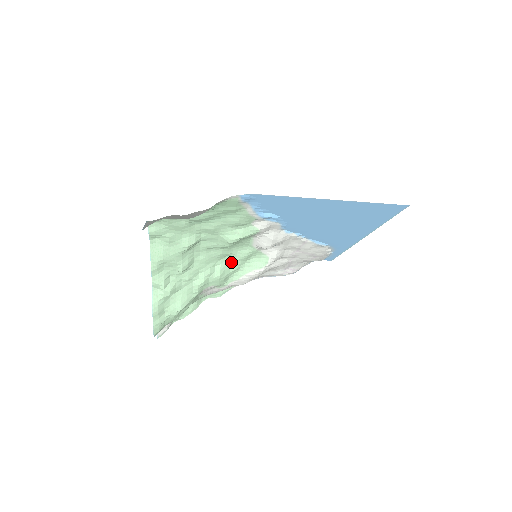
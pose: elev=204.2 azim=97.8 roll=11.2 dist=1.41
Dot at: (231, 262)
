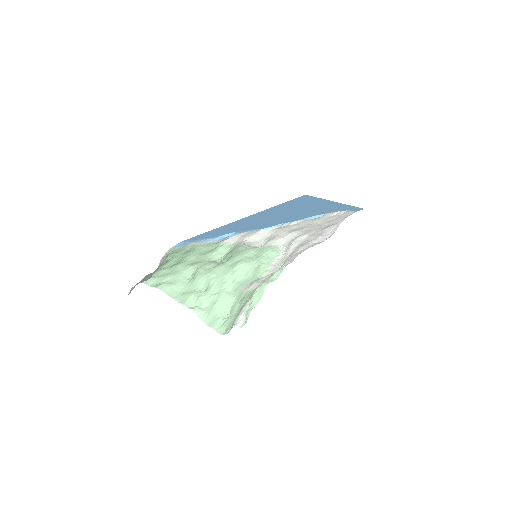
Dot at: (248, 263)
